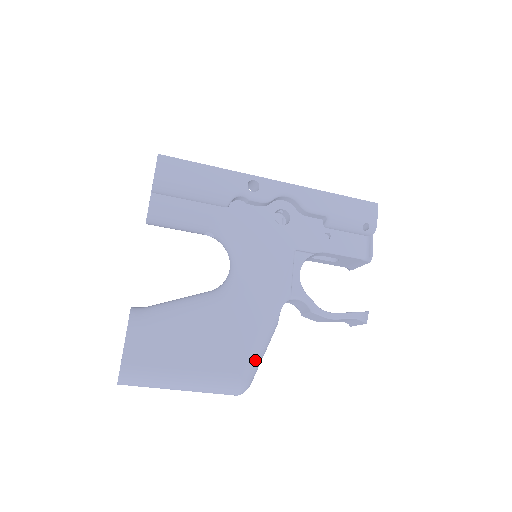
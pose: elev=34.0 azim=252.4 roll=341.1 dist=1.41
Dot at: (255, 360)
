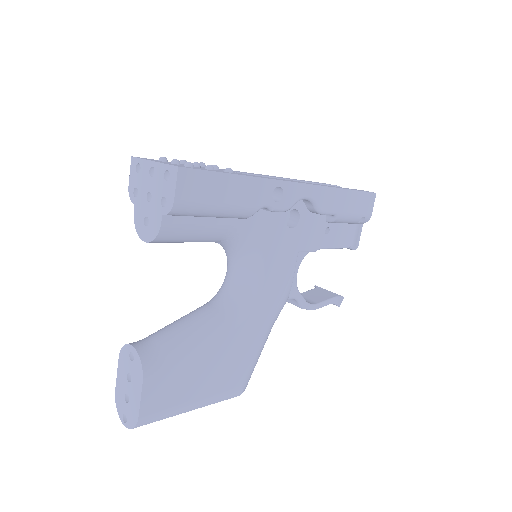
Dot at: occluded
